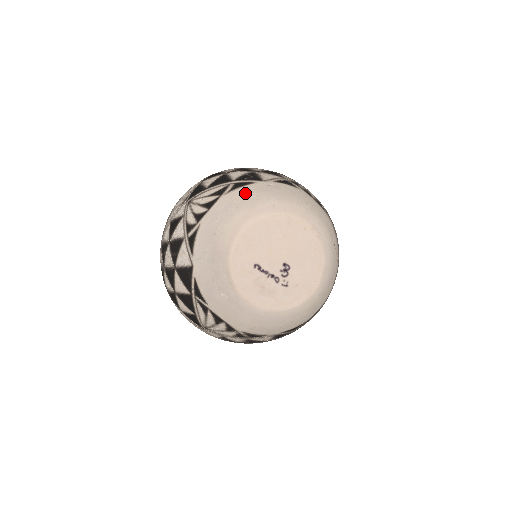
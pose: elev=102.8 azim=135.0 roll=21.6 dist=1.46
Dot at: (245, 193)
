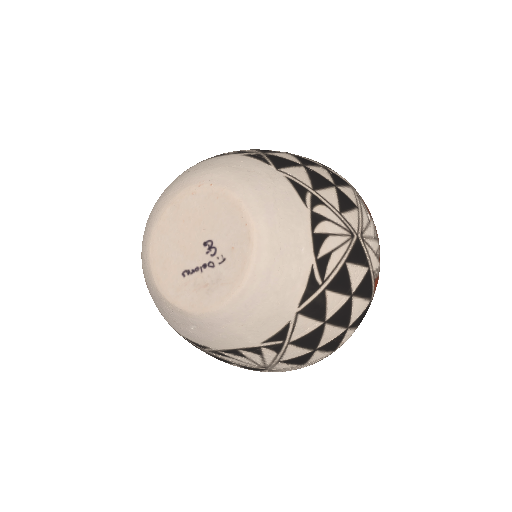
Dot at: occluded
